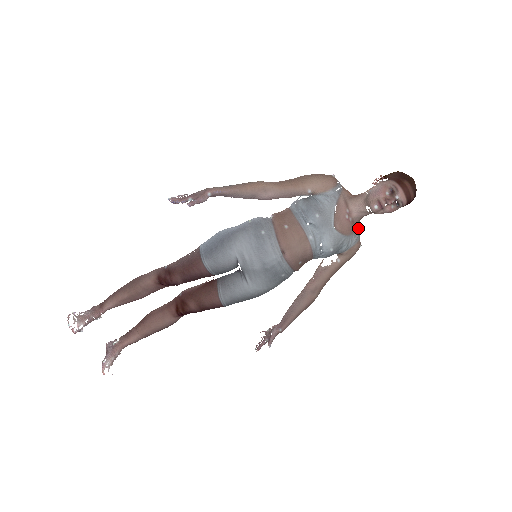
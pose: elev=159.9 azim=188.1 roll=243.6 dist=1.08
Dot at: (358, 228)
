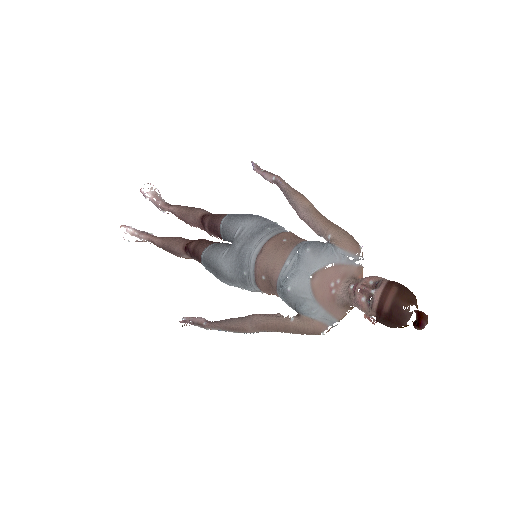
Dot at: (337, 316)
